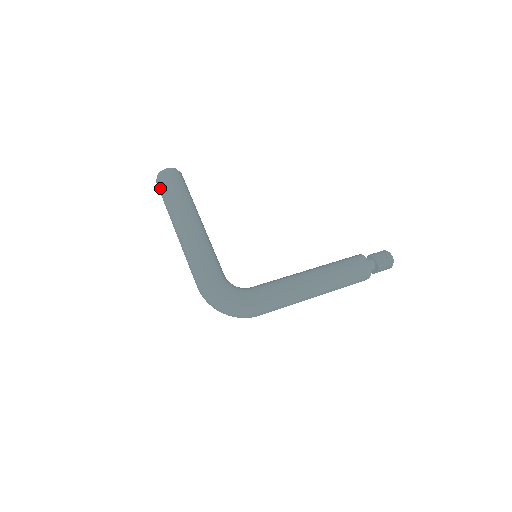
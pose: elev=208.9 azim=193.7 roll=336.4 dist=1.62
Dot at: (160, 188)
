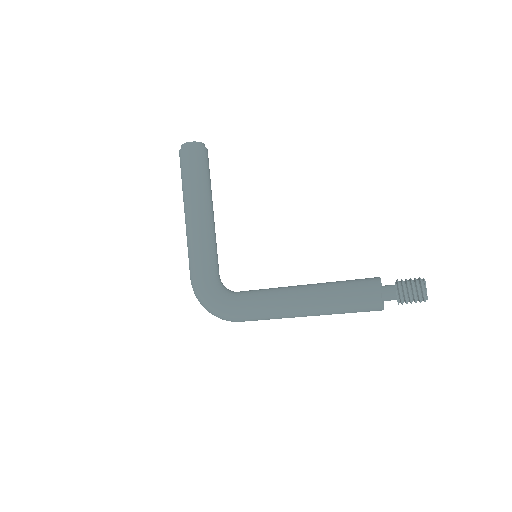
Dot at: occluded
